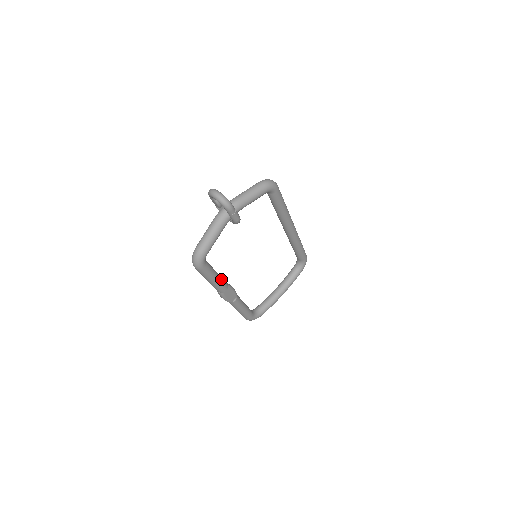
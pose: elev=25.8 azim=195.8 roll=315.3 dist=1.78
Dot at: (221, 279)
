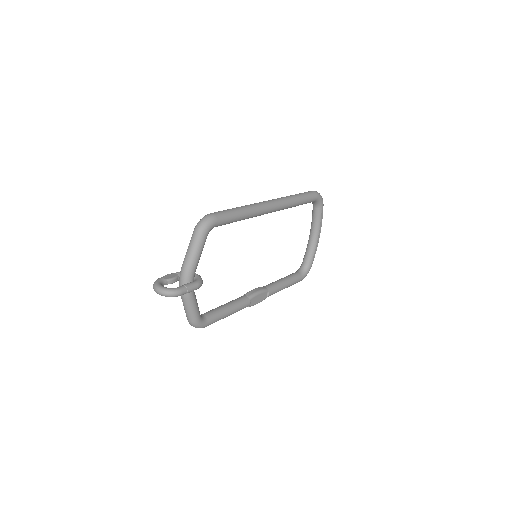
Dot at: (236, 305)
